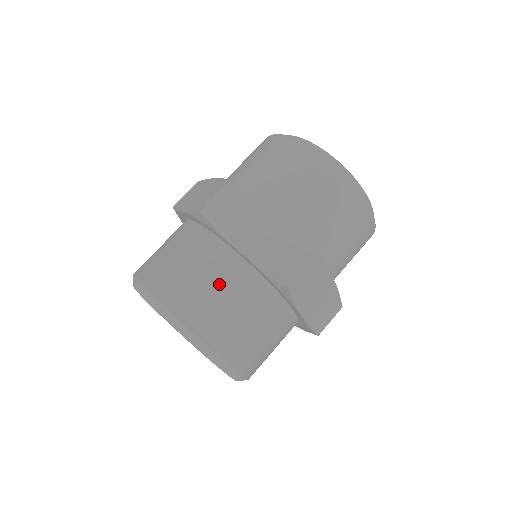
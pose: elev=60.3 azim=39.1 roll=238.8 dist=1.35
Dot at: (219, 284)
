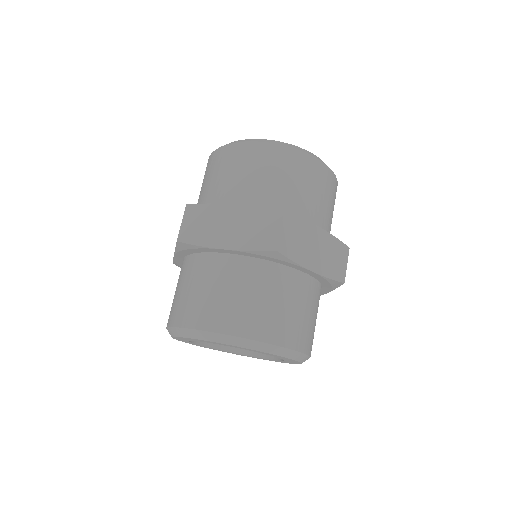
Dot at: (223, 285)
